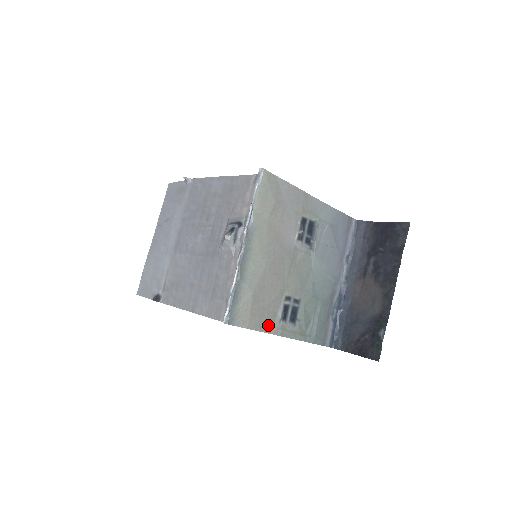
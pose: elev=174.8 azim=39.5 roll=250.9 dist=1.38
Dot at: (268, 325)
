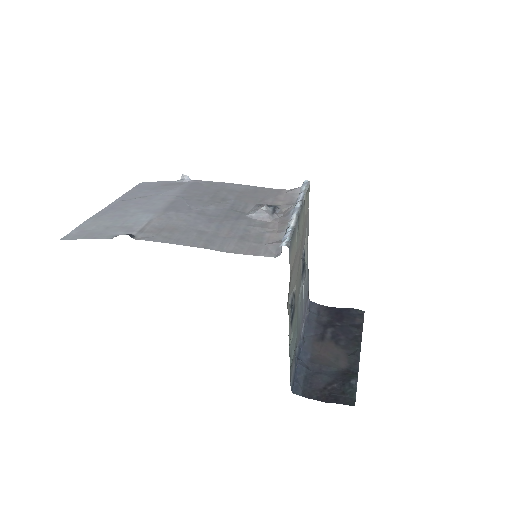
Dot at: (288, 297)
